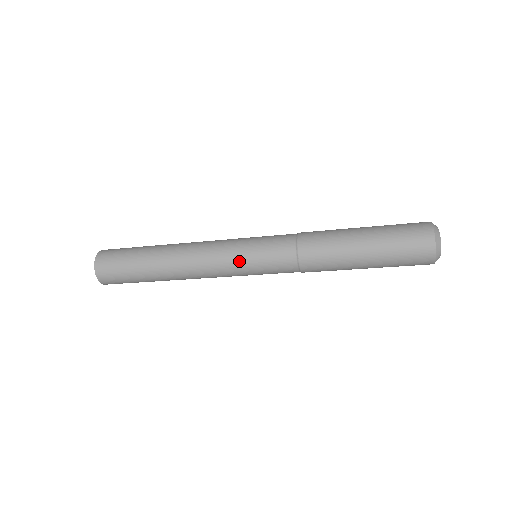
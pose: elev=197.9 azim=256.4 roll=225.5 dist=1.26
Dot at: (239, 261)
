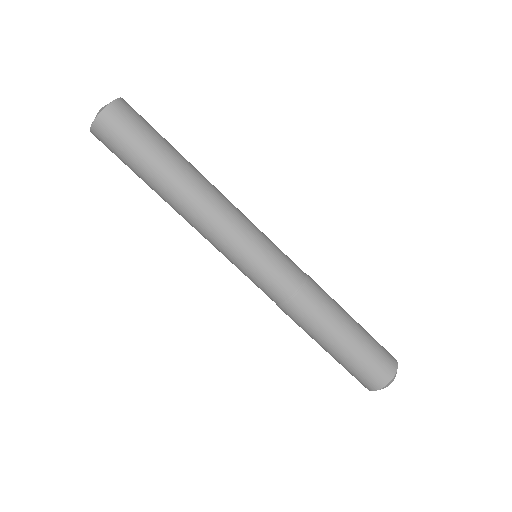
Dot at: occluded
